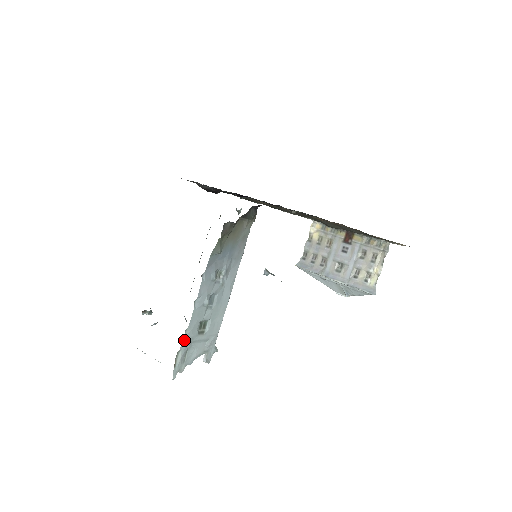
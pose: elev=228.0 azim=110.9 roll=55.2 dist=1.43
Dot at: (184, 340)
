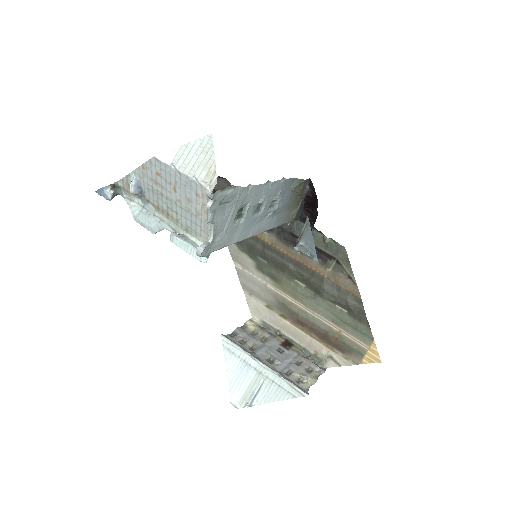
Dot at: (244, 187)
